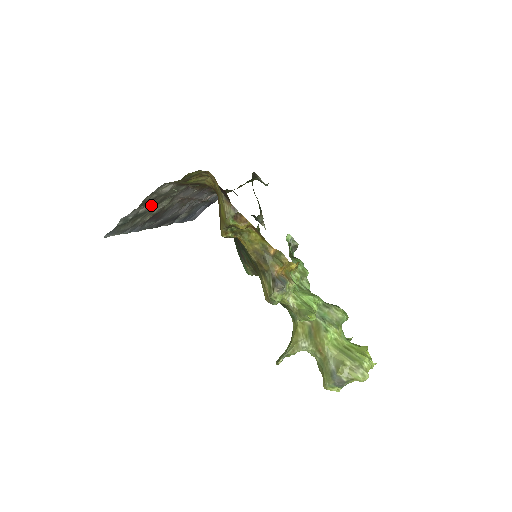
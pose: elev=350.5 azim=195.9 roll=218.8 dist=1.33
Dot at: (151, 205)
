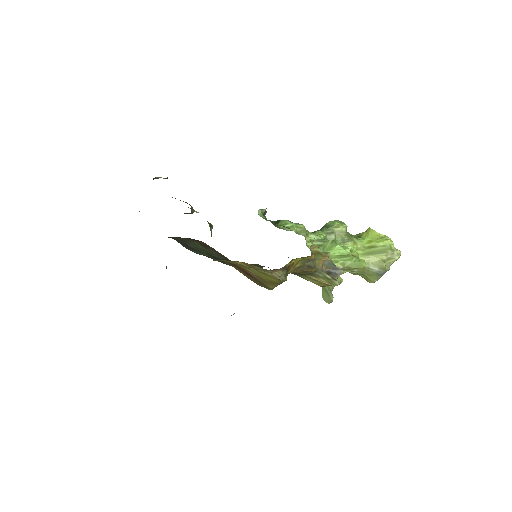
Dot at: occluded
